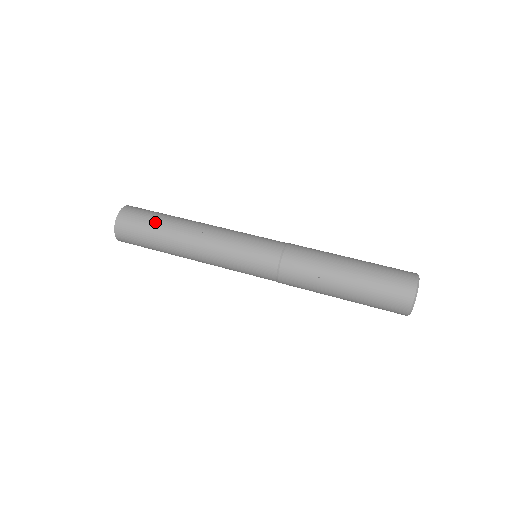
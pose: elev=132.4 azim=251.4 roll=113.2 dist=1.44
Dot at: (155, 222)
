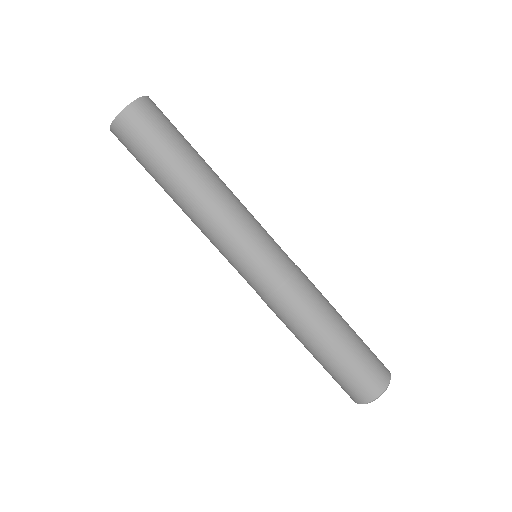
Dot at: (150, 168)
